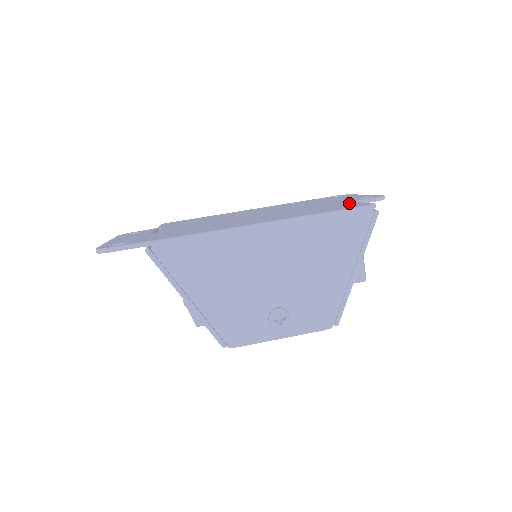
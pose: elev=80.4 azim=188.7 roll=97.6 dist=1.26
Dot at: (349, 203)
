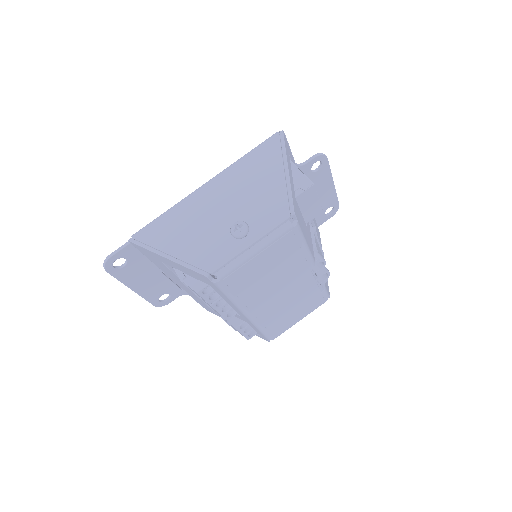
Dot at: occluded
